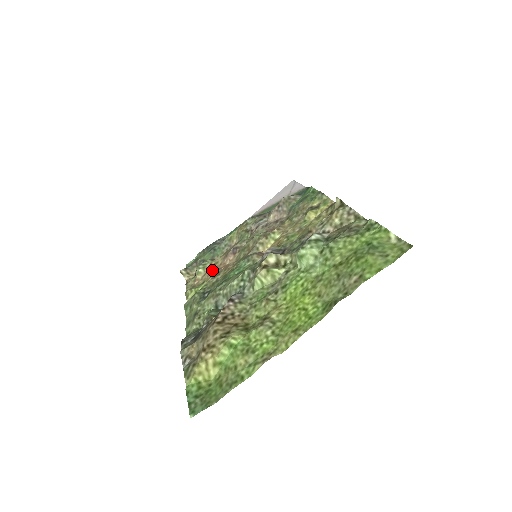
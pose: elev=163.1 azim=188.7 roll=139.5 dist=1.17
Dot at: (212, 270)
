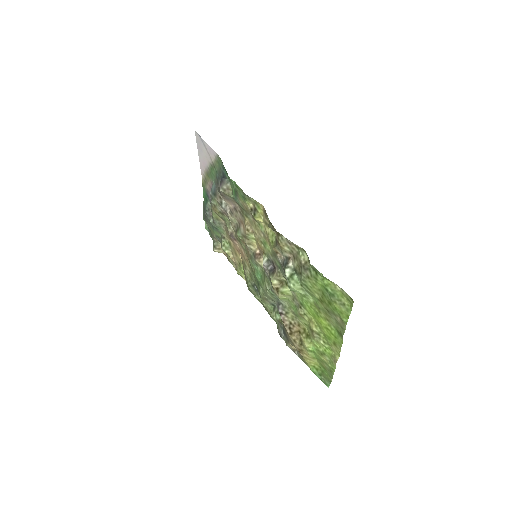
Dot at: (234, 251)
